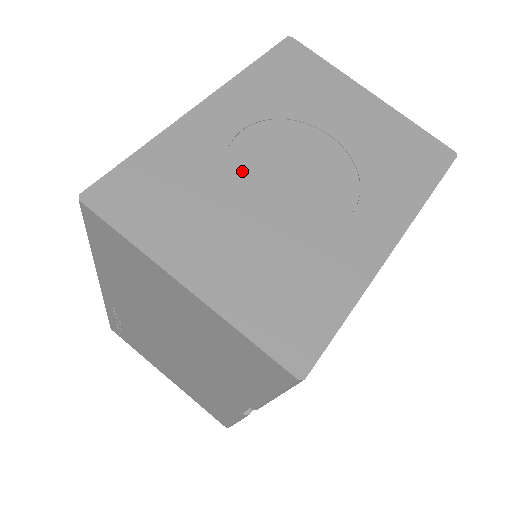
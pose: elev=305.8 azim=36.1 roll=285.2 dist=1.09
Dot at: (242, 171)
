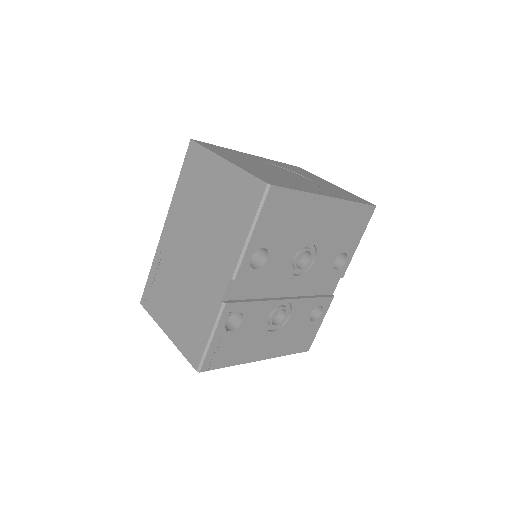
Dot at: (263, 165)
